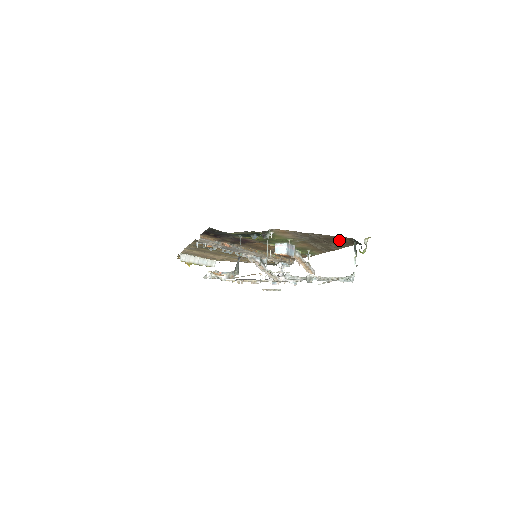
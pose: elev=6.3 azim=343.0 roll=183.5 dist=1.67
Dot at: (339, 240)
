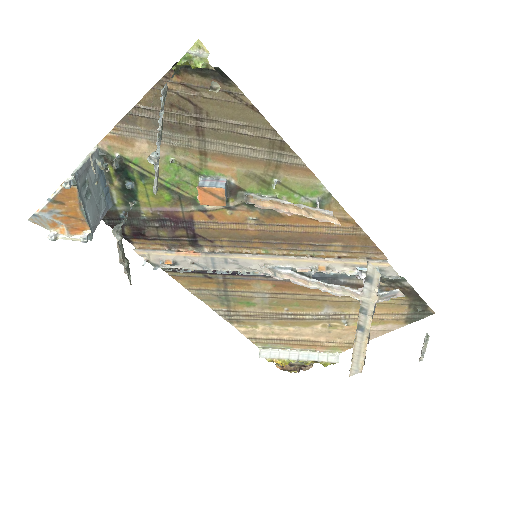
Dot at: (191, 94)
